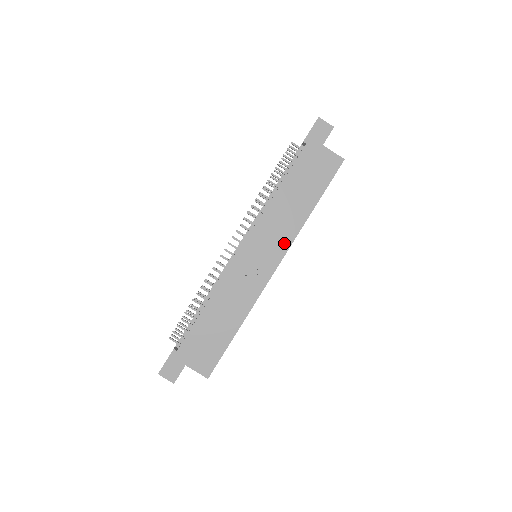
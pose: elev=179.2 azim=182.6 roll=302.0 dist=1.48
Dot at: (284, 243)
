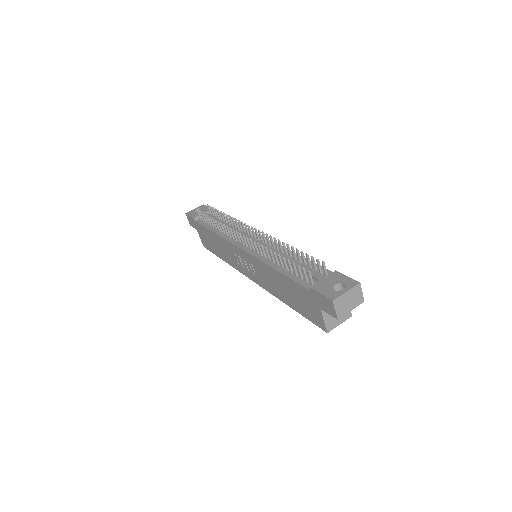
Dot at: (262, 283)
